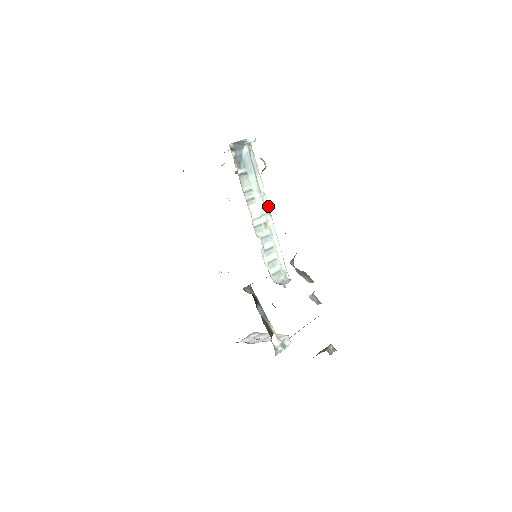
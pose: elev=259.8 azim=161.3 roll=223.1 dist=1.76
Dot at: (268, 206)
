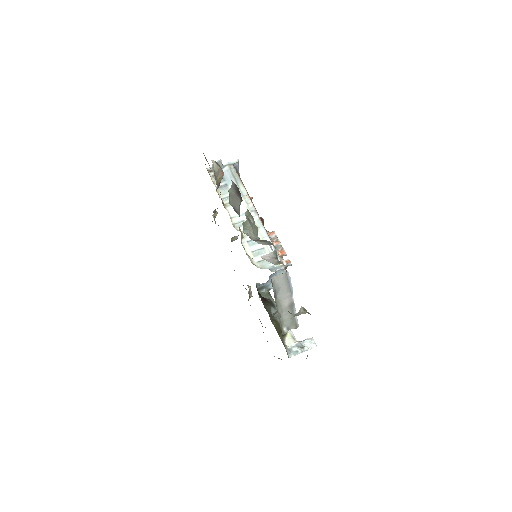
Dot at: (252, 205)
